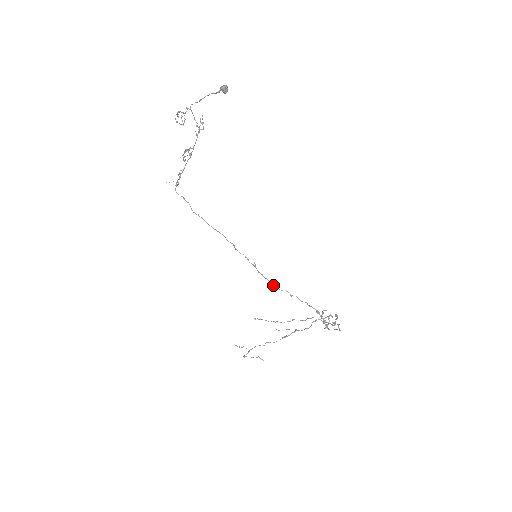
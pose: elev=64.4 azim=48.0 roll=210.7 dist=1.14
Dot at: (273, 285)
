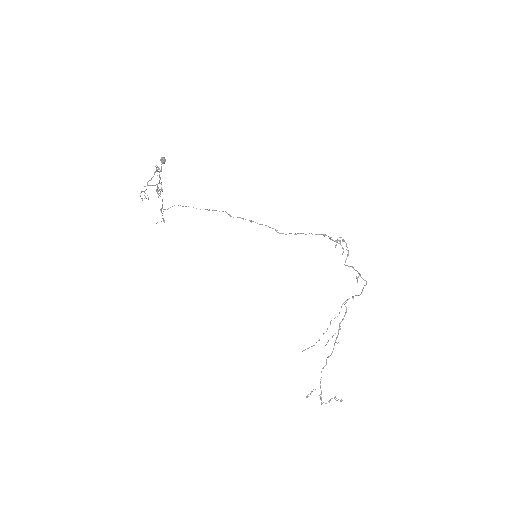
Dot at: (276, 231)
